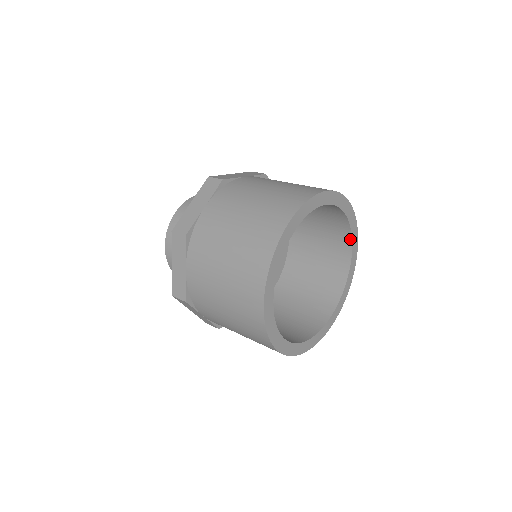
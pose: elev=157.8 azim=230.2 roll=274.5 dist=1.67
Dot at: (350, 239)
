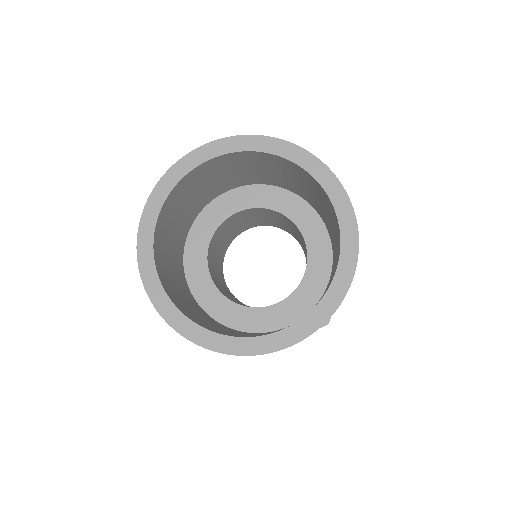
Dot at: (340, 243)
